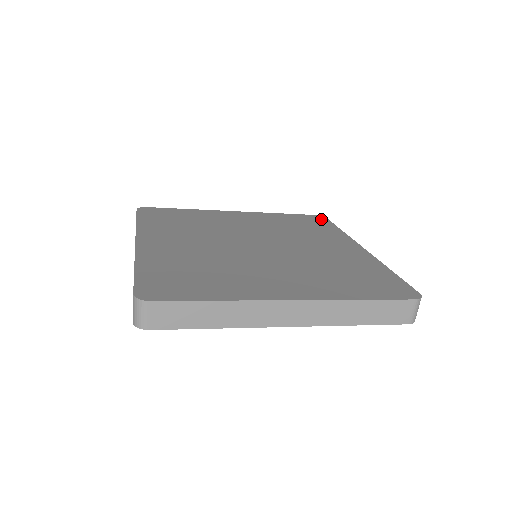
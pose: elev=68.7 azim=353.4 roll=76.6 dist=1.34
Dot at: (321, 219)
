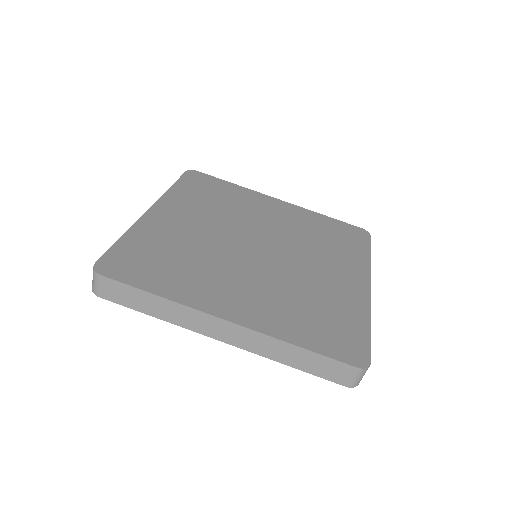
Dot at: (362, 235)
